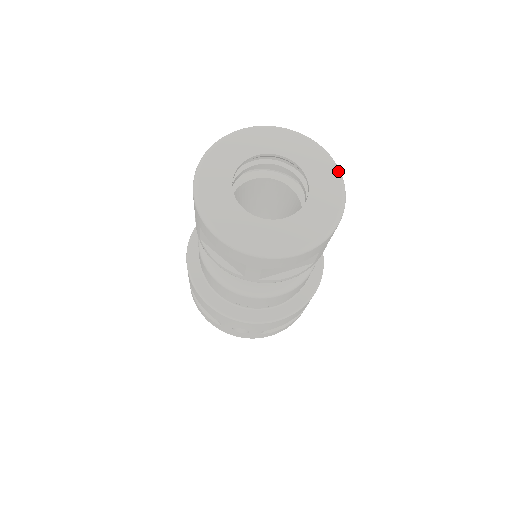
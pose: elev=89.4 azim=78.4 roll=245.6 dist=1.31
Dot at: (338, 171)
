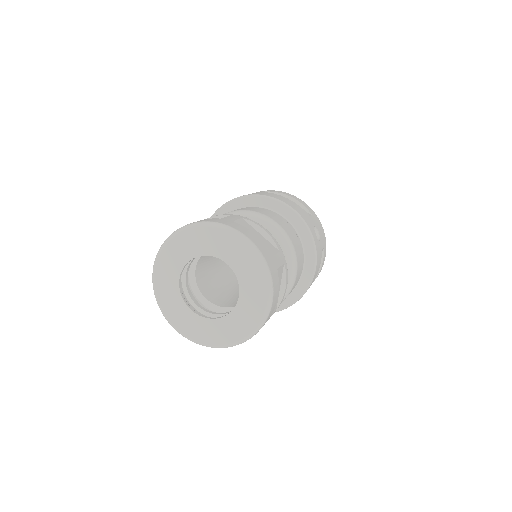
Dot at: (253, 332)
